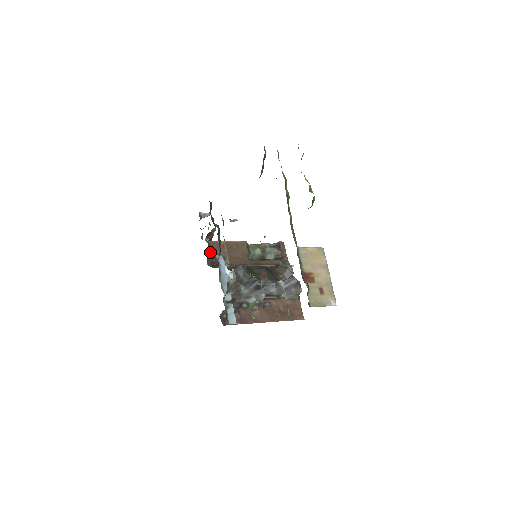
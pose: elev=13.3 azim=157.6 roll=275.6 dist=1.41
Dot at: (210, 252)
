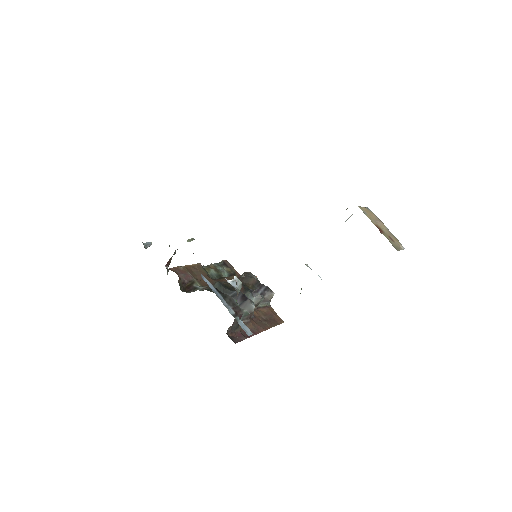
Dot at: (179, 278)
